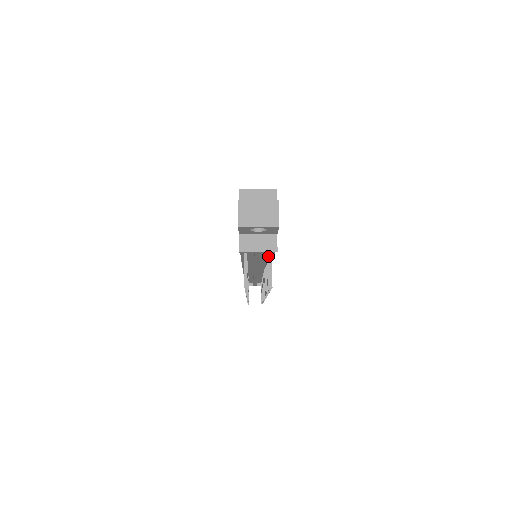
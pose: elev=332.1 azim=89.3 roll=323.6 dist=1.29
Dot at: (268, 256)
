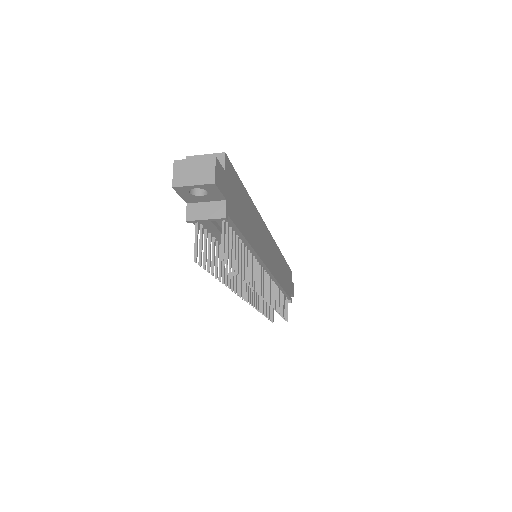
Dot at: (229, 232)
